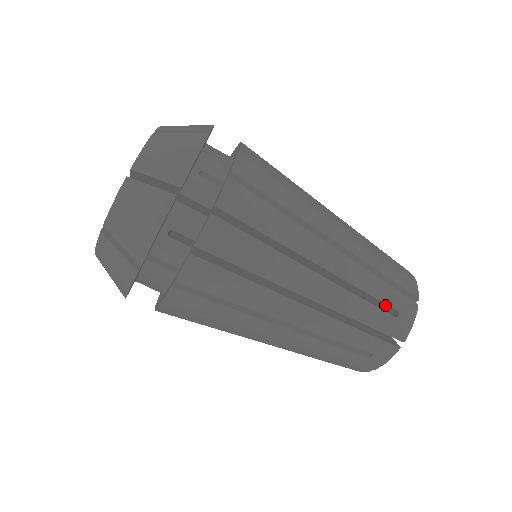
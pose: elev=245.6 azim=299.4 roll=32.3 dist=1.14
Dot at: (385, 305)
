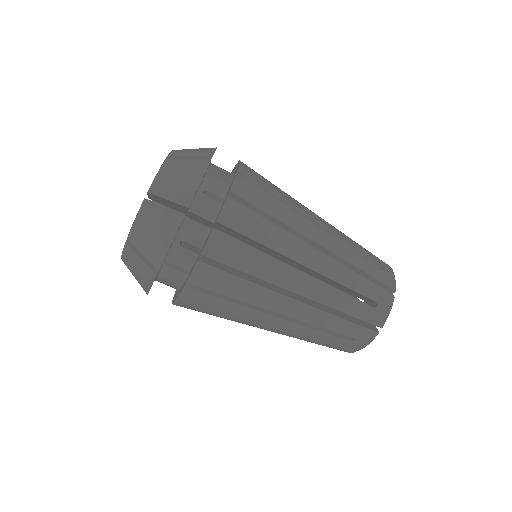
Dot at: (344, 331)
